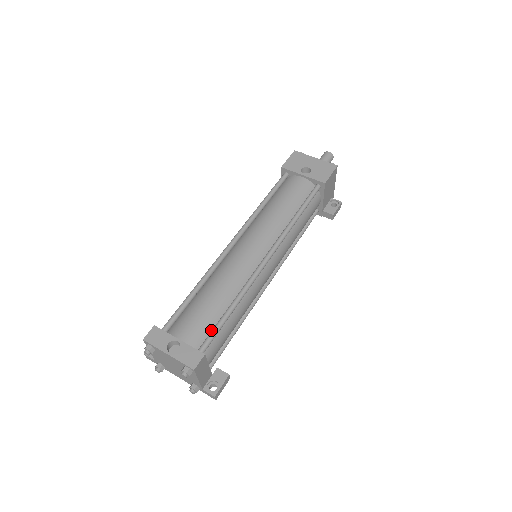
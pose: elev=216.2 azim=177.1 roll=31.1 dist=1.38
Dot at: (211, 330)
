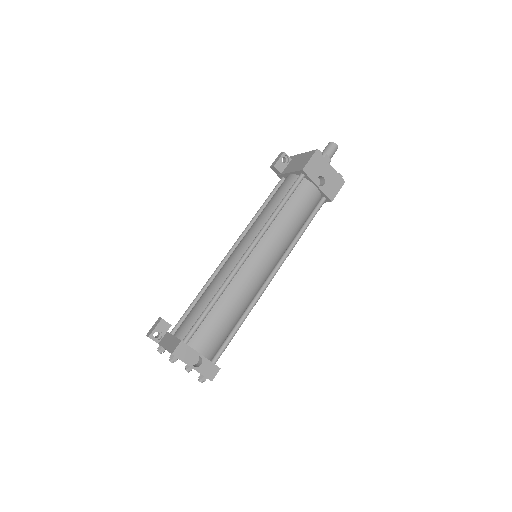
Dot at: (222, 341)
